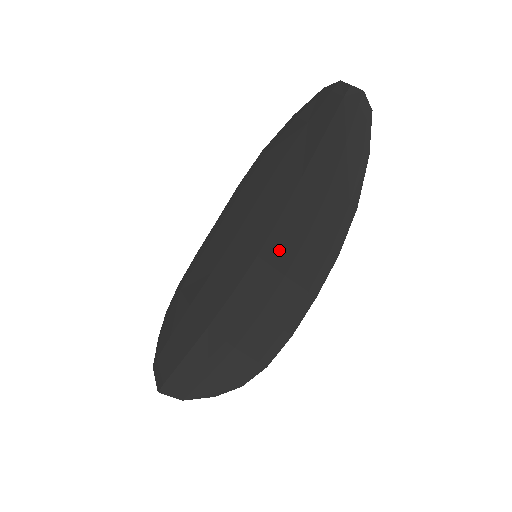
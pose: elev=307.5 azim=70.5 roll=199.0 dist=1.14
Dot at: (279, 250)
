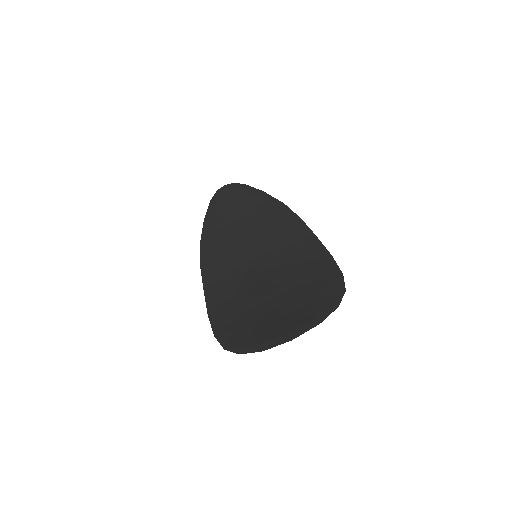
Dot at: (266, 243)
